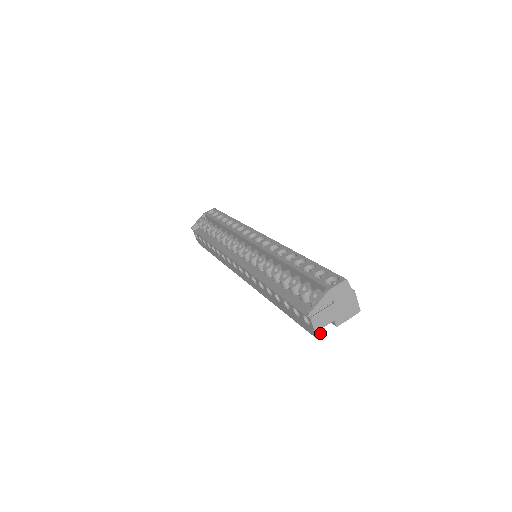
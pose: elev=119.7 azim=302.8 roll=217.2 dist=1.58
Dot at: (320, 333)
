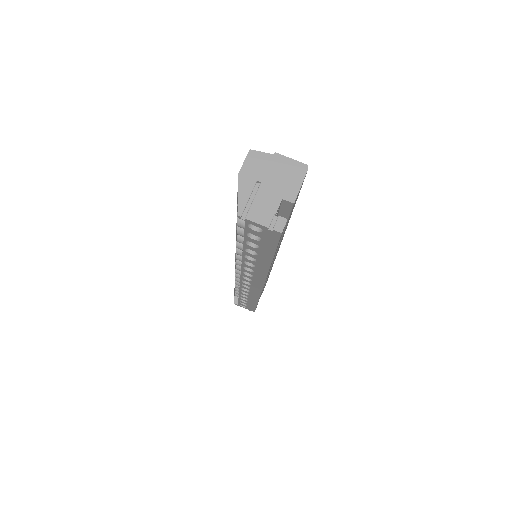
Dot at: (277, 225)
